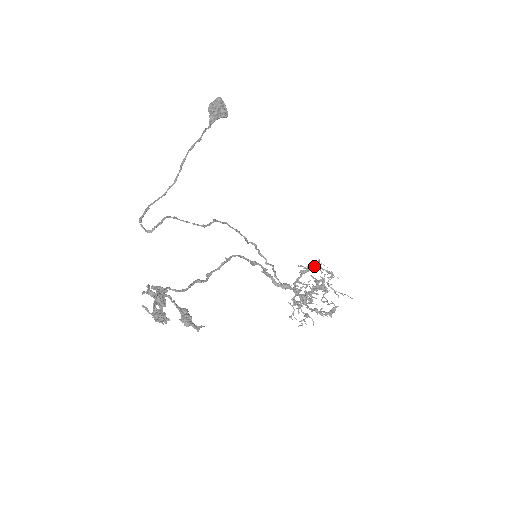
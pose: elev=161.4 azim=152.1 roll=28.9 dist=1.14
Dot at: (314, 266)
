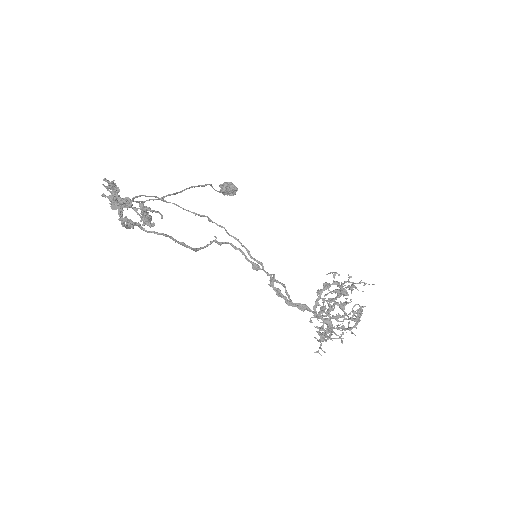
Dot at: (328, 273)
